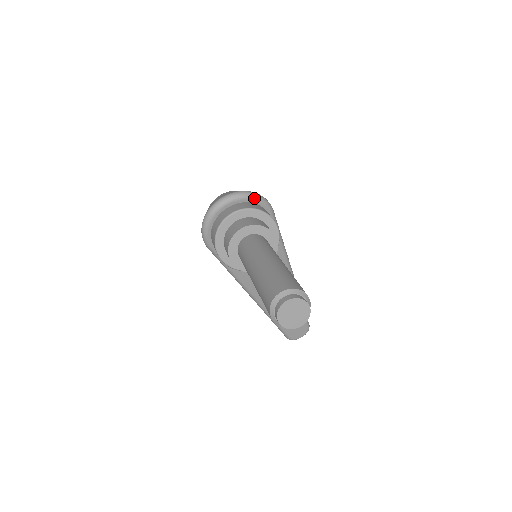
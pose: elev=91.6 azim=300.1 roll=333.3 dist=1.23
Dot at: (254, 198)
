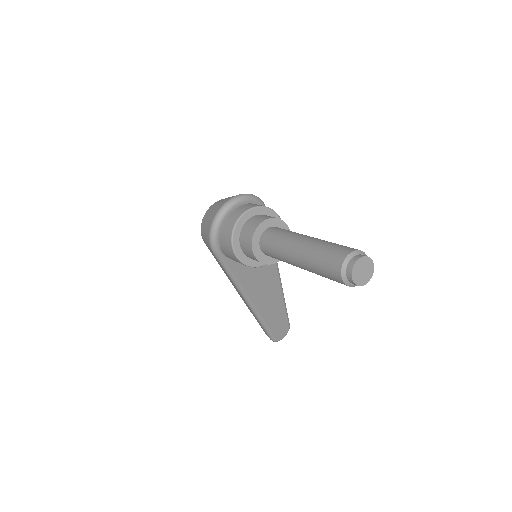
Dot at: (254, 199)
